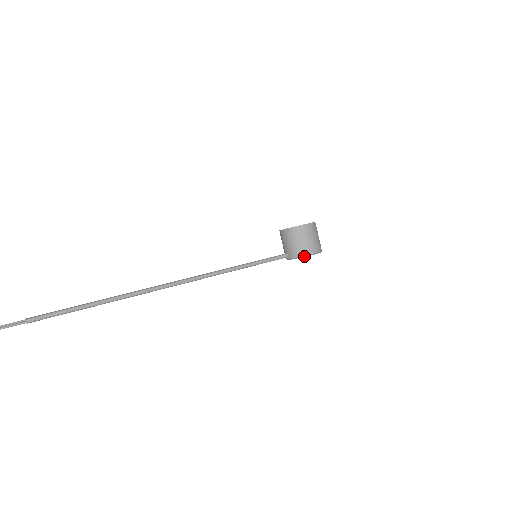
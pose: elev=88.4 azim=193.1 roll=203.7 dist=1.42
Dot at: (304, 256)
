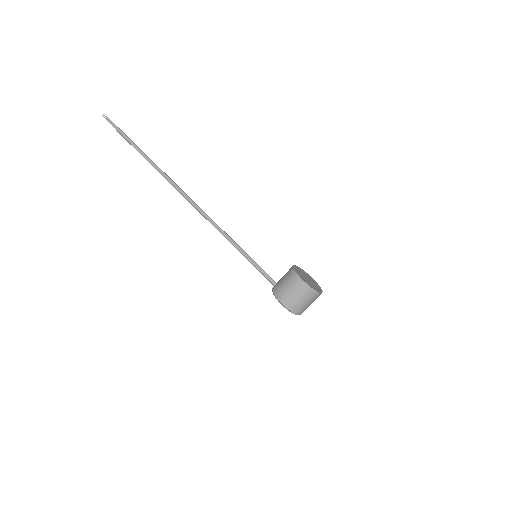
Dot at: (276, 297)
